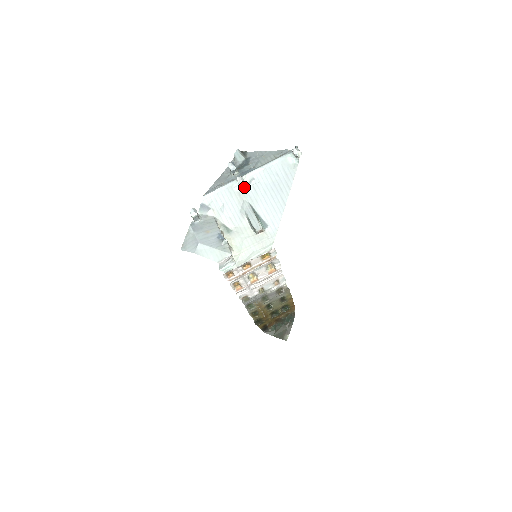
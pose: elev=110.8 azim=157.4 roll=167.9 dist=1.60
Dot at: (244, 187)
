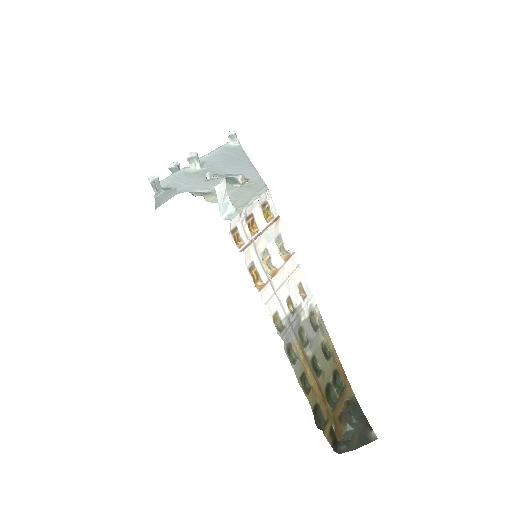
Dot at: (198, 164)
